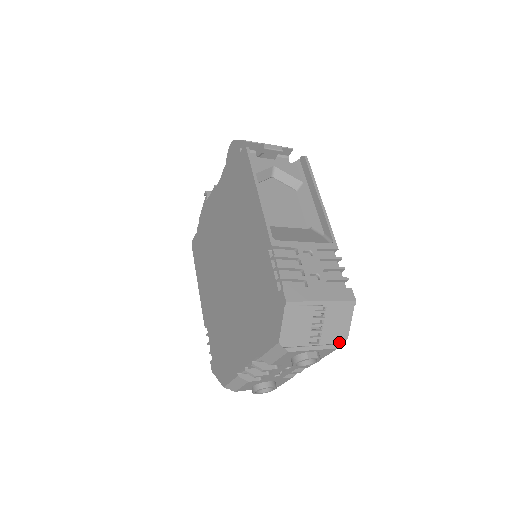
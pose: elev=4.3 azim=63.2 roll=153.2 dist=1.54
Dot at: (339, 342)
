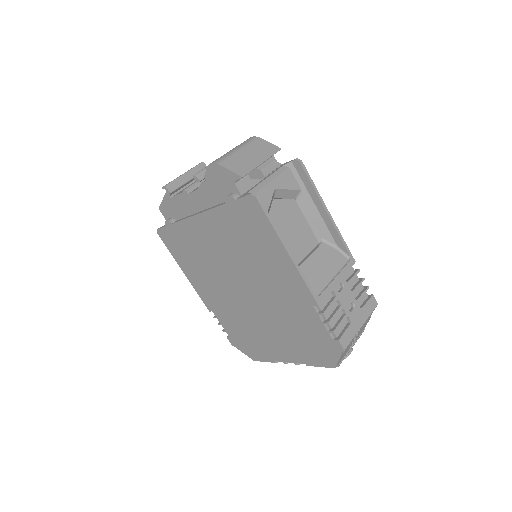
Dot at: (363, 330)
